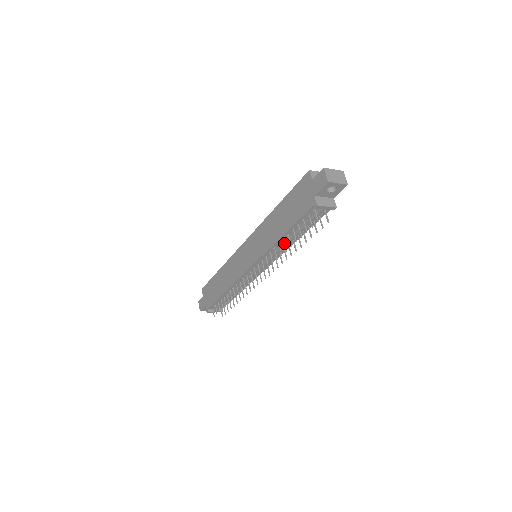
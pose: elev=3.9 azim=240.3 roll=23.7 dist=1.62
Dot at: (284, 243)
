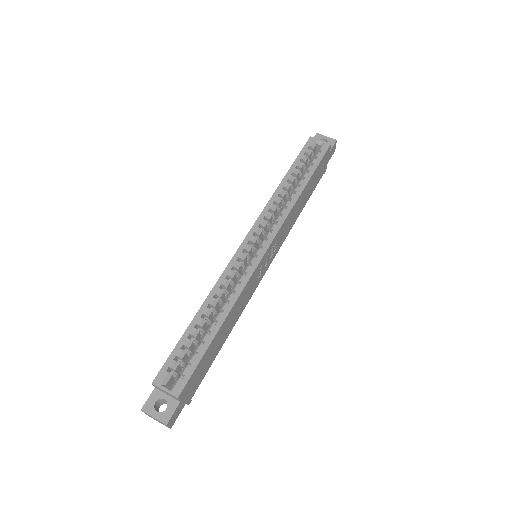
Dot at: occluded
